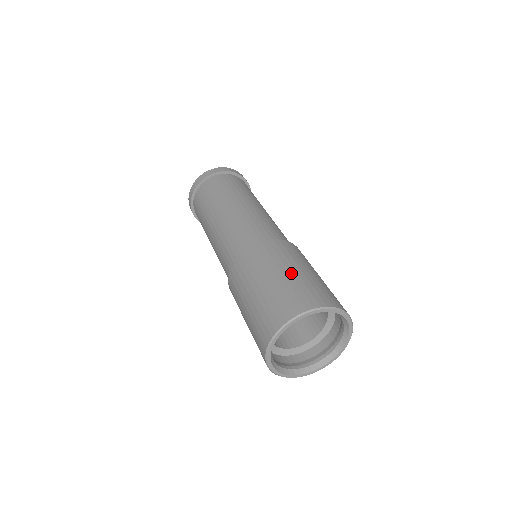
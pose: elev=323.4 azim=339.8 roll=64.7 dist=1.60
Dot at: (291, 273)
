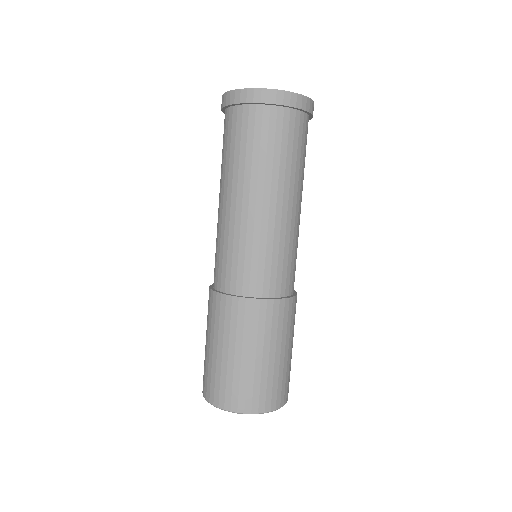
Dot at: (222, 356)
